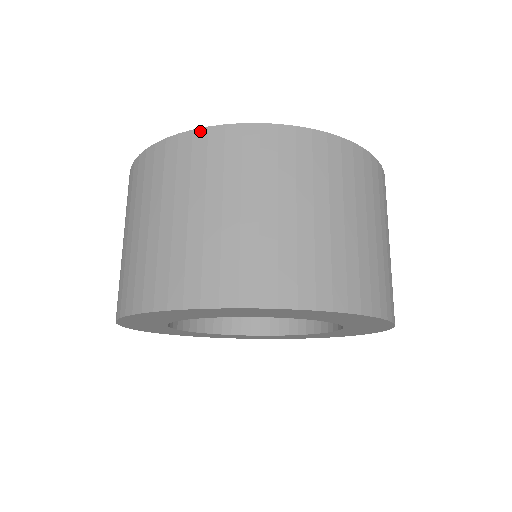
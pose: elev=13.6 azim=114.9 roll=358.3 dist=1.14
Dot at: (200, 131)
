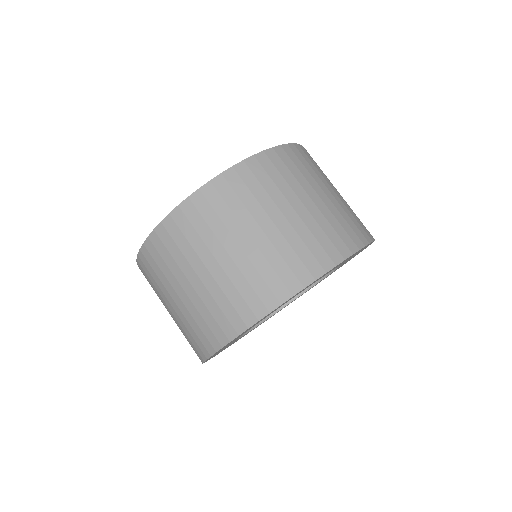
Dot at: (166, 220)
